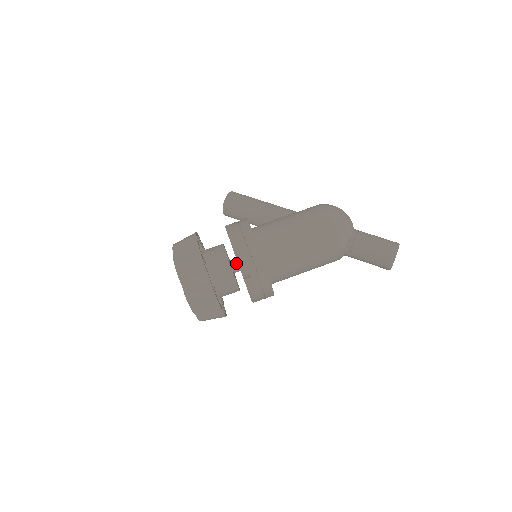
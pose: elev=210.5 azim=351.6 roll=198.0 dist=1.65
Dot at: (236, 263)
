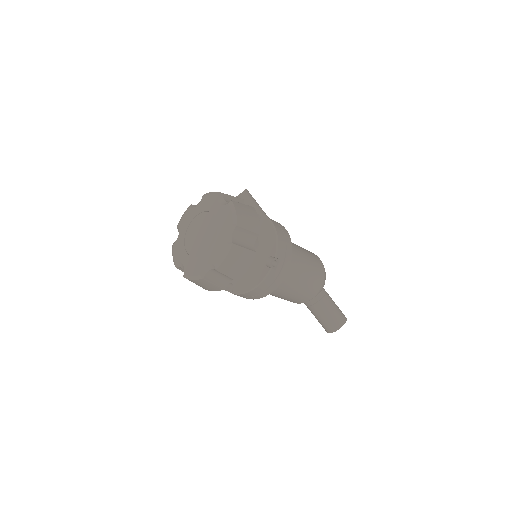
Dot at: occluded
